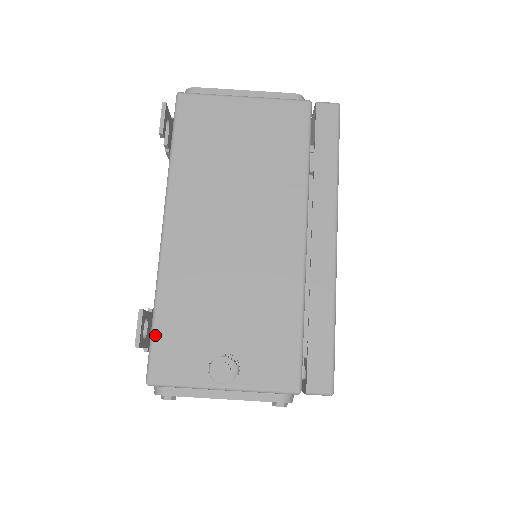
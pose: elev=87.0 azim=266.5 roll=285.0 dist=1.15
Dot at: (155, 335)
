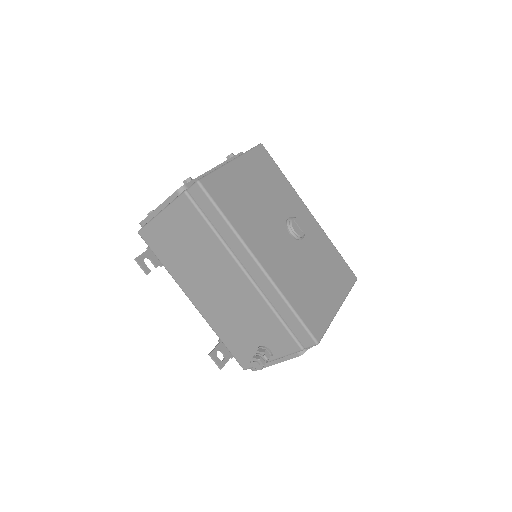
Dot at: (230, 350)
